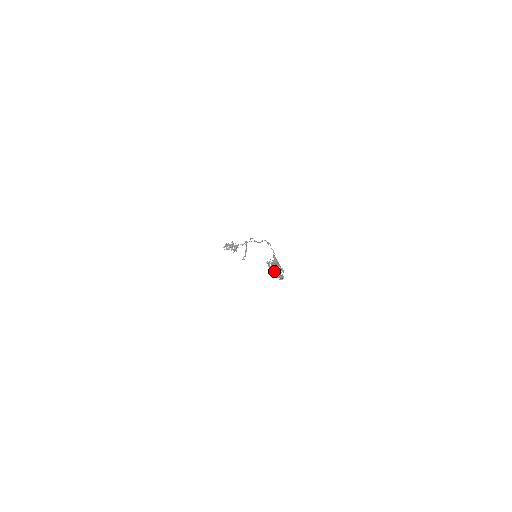
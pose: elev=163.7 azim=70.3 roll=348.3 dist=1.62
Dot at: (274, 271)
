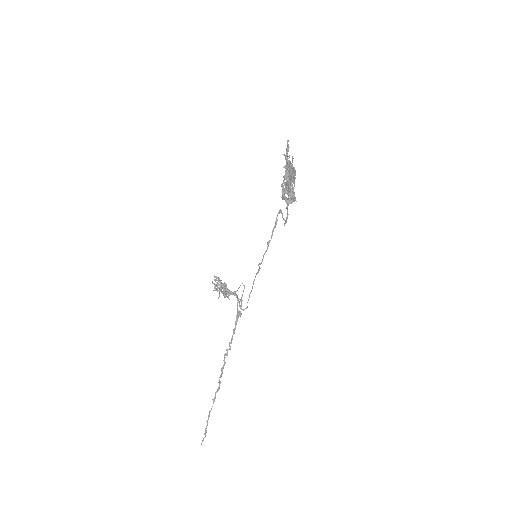
Dot at: (289, 161)
